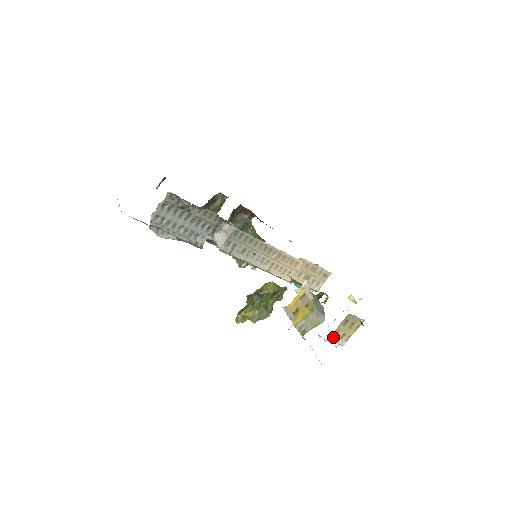
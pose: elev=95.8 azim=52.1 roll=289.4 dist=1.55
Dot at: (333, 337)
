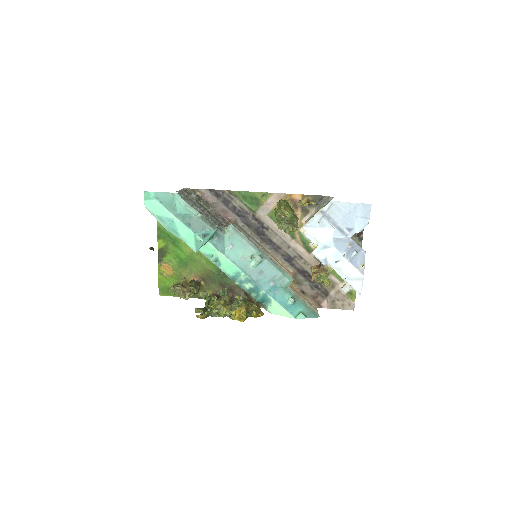
Dot at: (352, 240)
